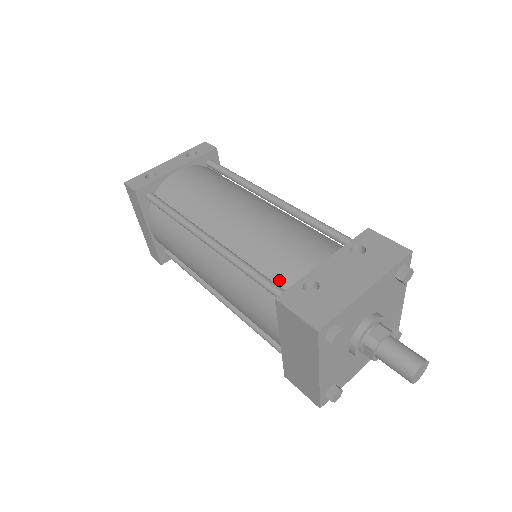
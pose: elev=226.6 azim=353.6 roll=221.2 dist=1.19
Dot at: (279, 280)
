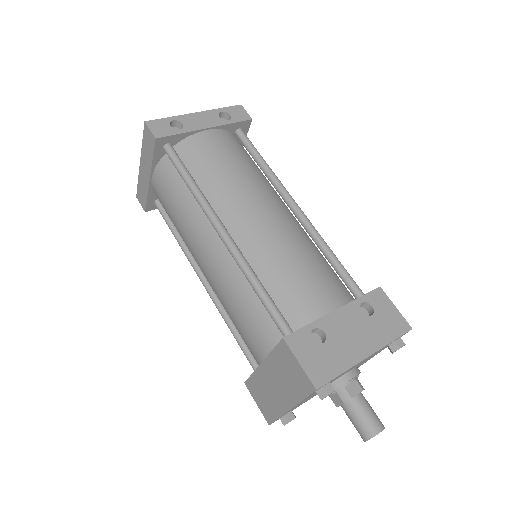
Dot at: (286, 311)
